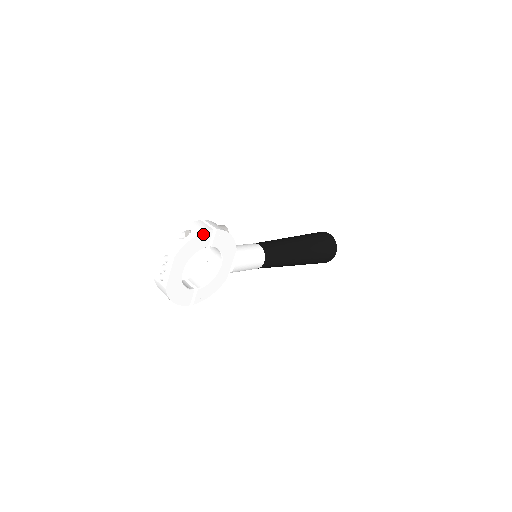
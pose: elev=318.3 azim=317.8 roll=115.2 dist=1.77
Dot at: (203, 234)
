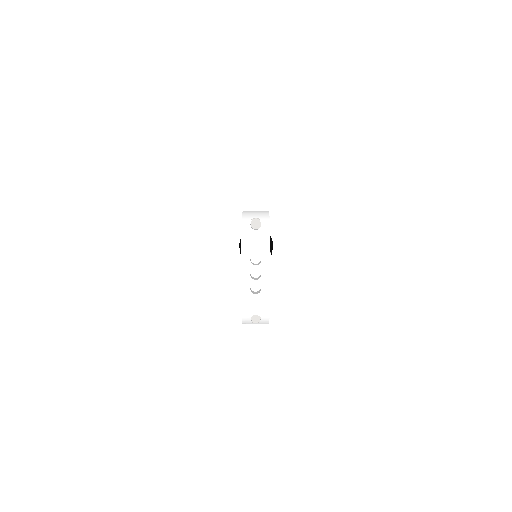
Dot at: occluded
